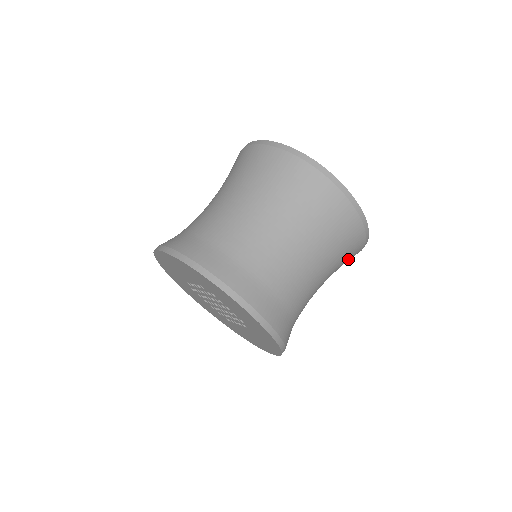
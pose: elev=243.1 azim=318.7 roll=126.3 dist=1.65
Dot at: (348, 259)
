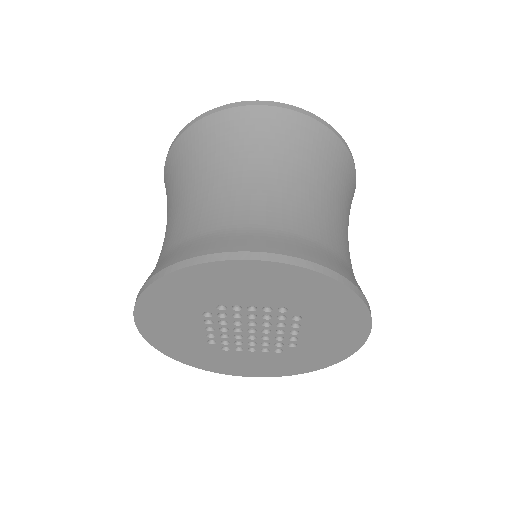
Dot at: (343, 169)
